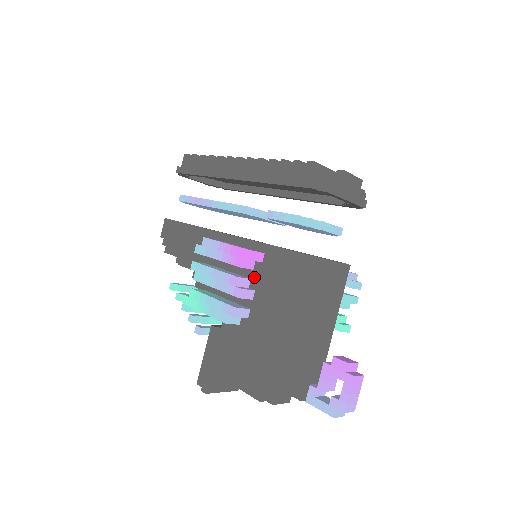
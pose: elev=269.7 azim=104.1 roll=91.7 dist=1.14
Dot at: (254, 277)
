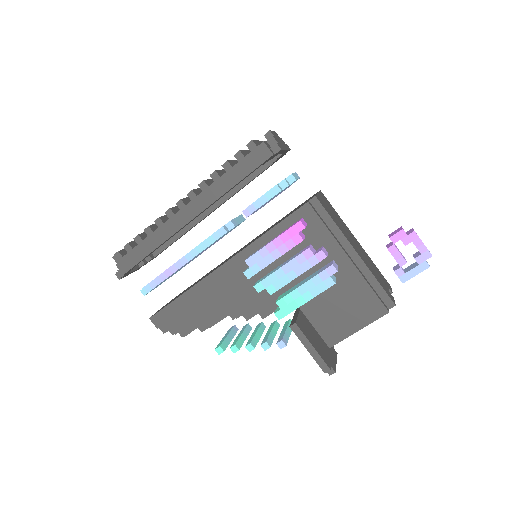
Dot at: (292, 254)
